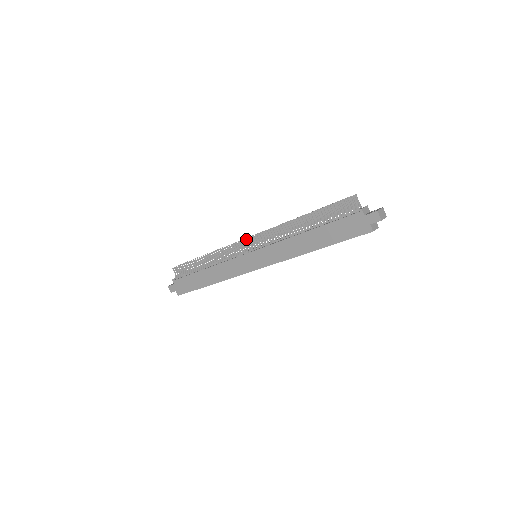
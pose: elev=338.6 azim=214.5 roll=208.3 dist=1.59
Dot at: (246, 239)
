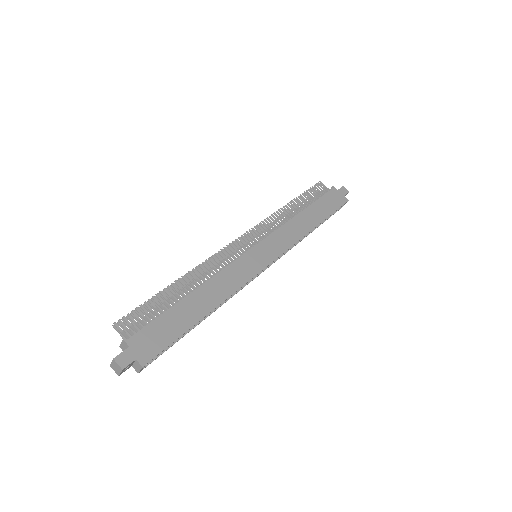
Dot at: (239, 237)
